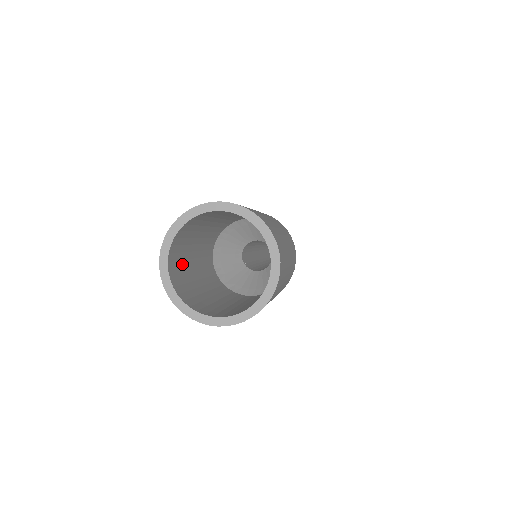
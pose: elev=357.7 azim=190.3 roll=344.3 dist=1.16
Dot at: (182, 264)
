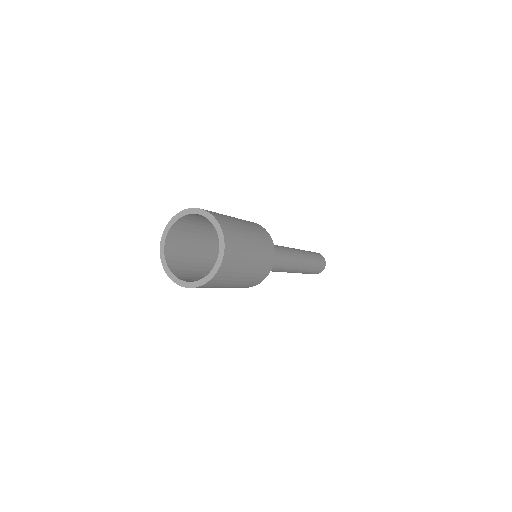
Dot at: (183, 264)
